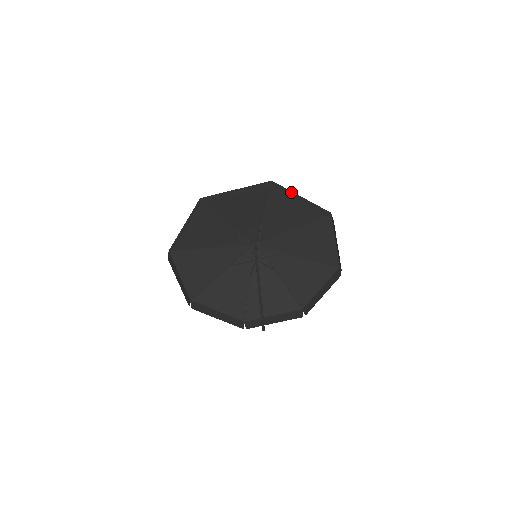
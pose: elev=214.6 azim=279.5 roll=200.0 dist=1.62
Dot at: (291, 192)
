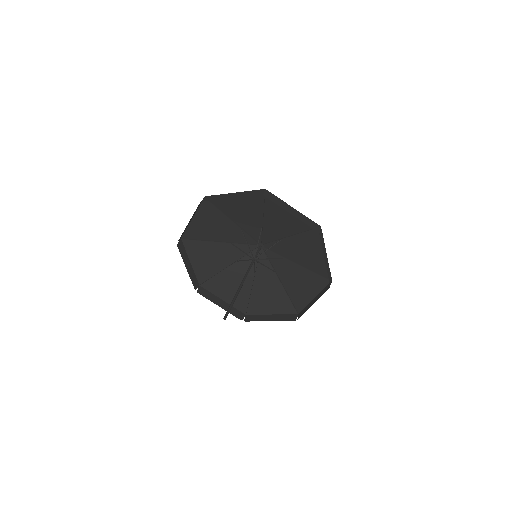
Dot at: (222, 195)
